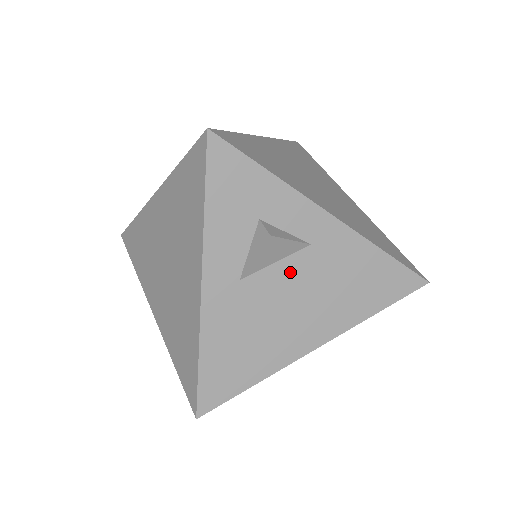
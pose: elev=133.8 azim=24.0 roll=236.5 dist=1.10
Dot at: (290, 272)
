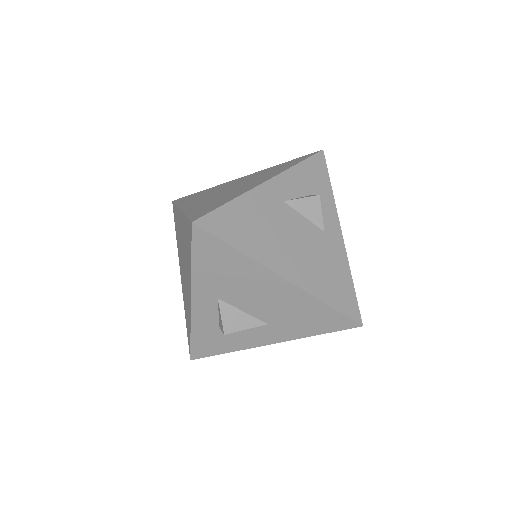
Dot at: (306, 229)
